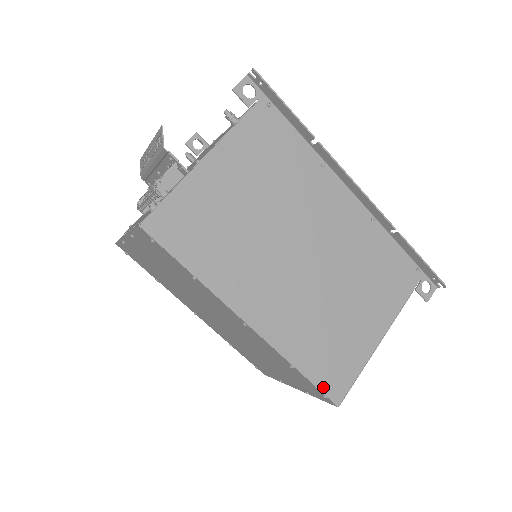
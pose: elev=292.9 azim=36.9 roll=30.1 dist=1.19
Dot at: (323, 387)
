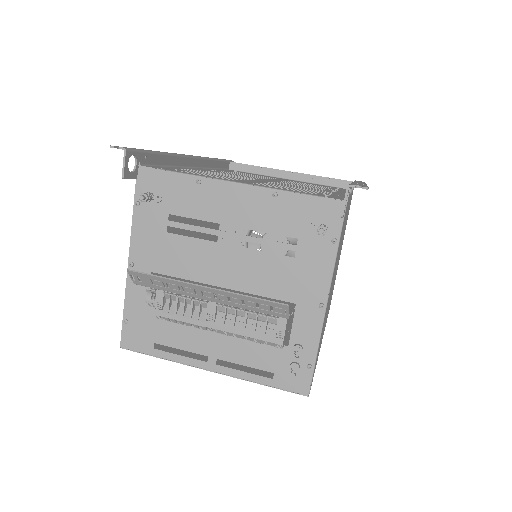
Dot at: occluded
